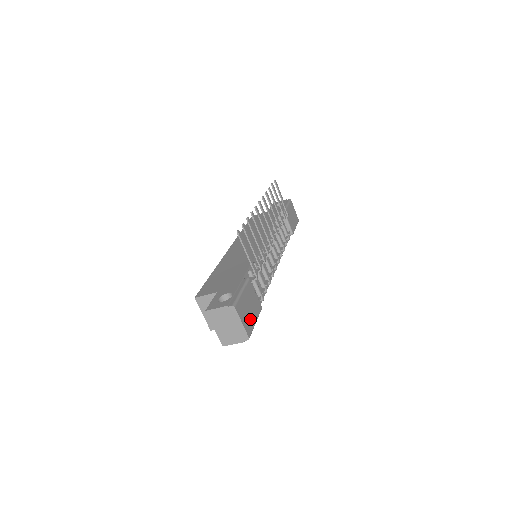
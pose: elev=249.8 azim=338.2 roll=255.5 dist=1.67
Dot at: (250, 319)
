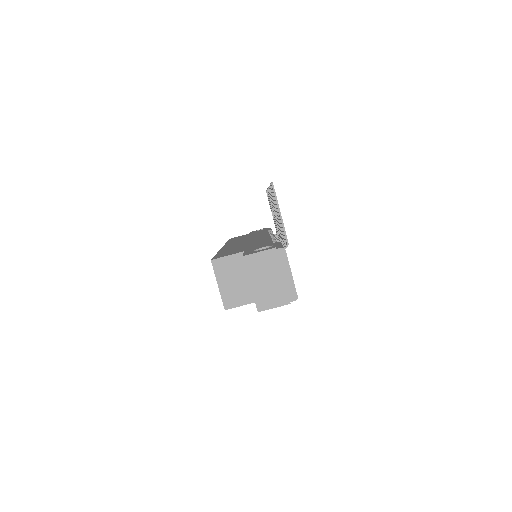
Dot at: occluded
